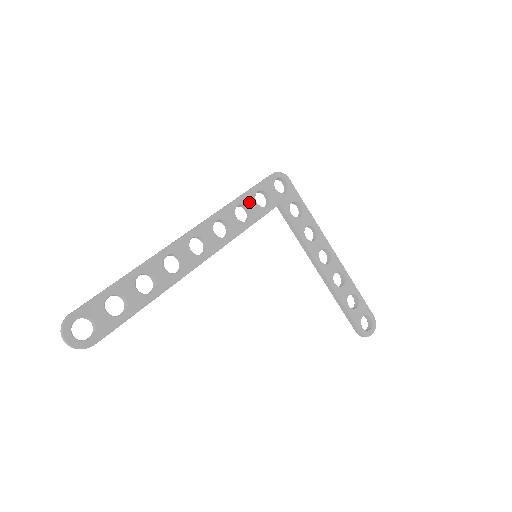
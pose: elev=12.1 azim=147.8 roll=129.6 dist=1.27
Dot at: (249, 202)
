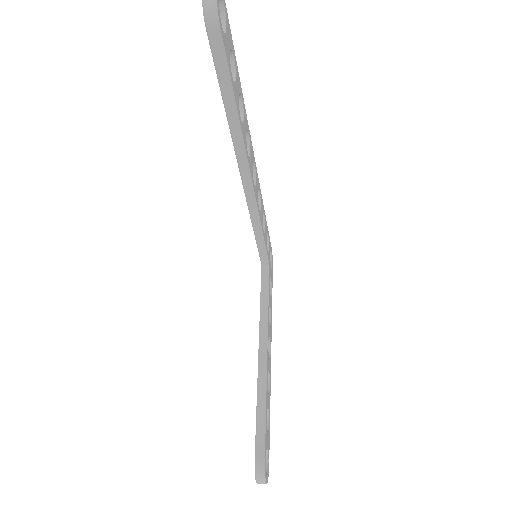
Dot at: (266, 227)
